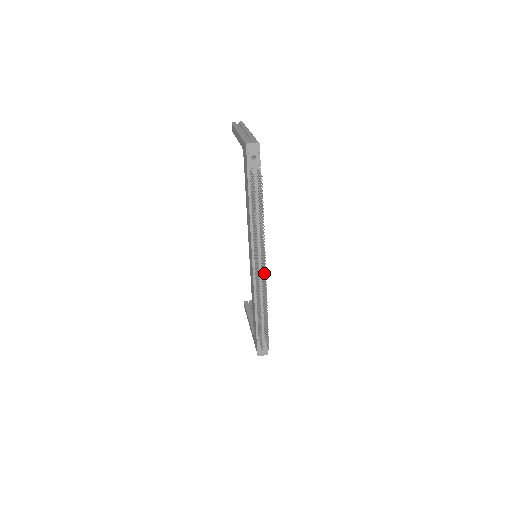
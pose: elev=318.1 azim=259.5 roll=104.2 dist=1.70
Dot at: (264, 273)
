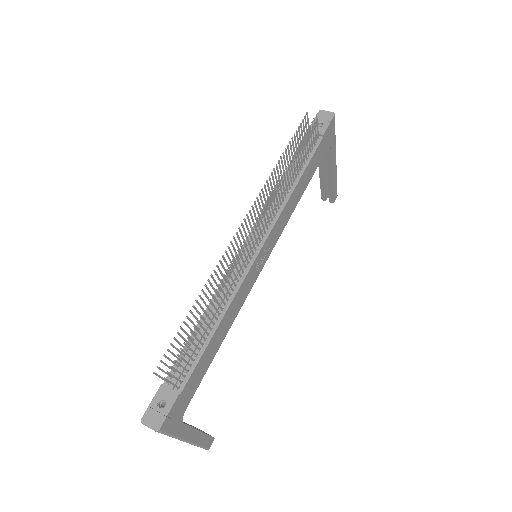
Dot at: (248, 240)
